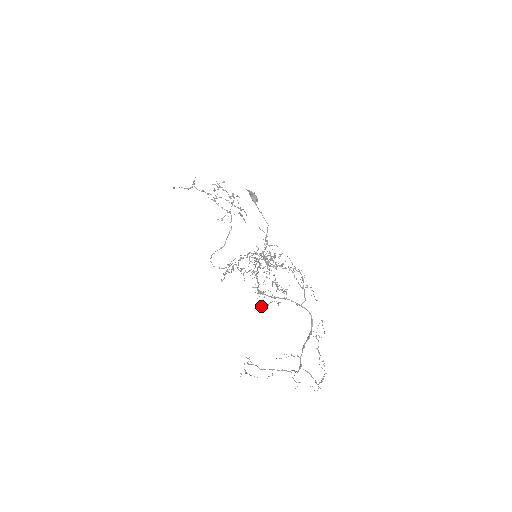
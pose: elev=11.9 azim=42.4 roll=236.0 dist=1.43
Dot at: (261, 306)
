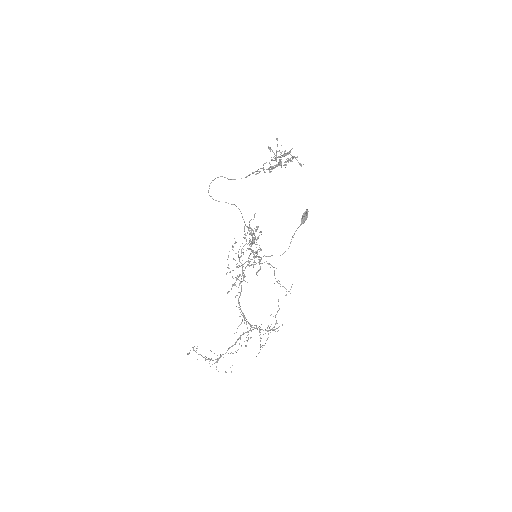
Dot at: occluded
